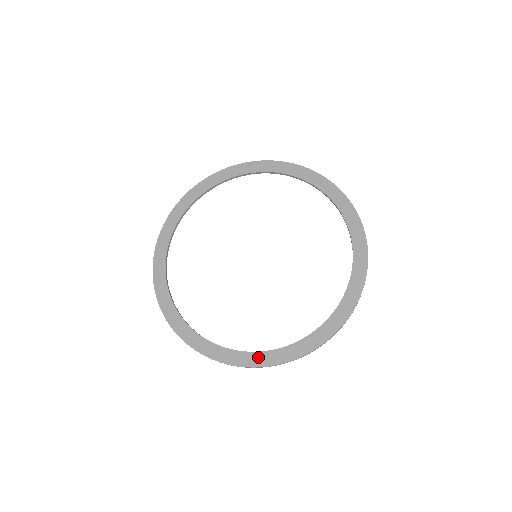
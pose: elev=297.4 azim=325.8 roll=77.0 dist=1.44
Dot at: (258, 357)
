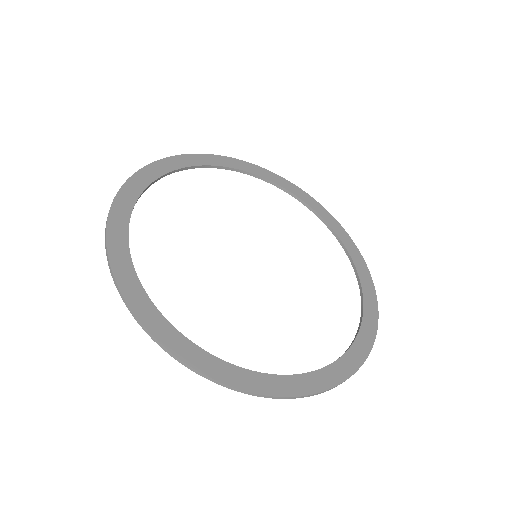
Dot at: (278, 382)
